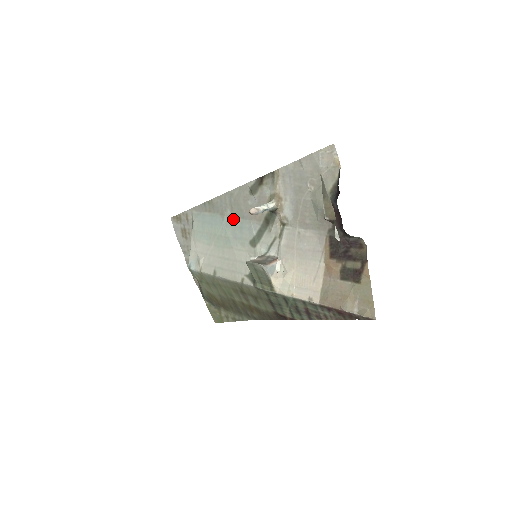
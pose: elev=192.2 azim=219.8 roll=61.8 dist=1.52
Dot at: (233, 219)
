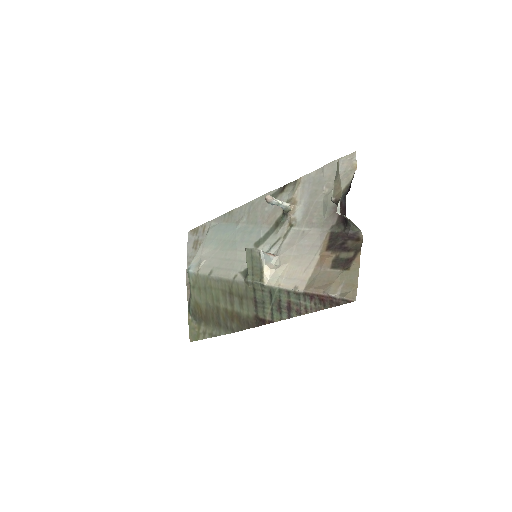
Dot at: (246, 225)
